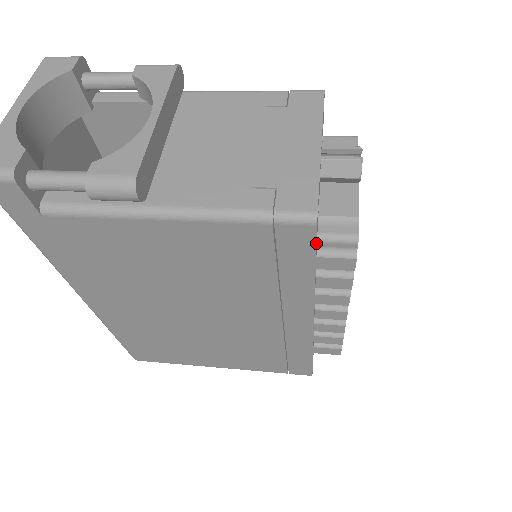
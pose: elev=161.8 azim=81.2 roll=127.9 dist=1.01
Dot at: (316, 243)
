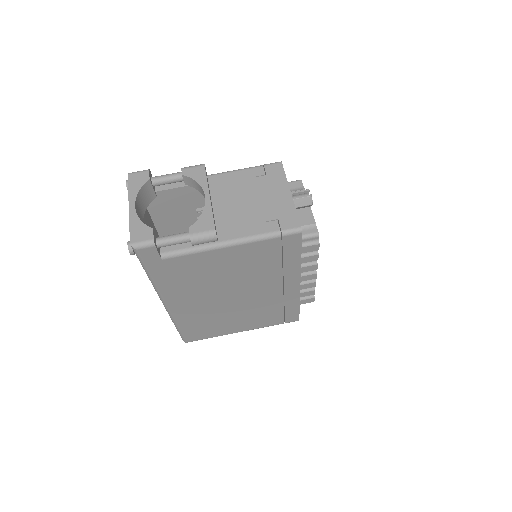
Dot at: occluded
